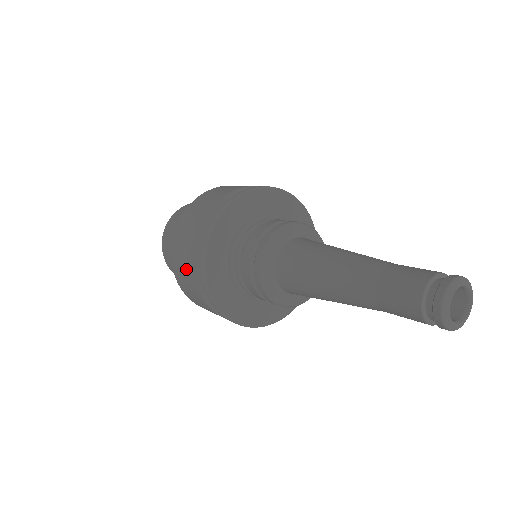
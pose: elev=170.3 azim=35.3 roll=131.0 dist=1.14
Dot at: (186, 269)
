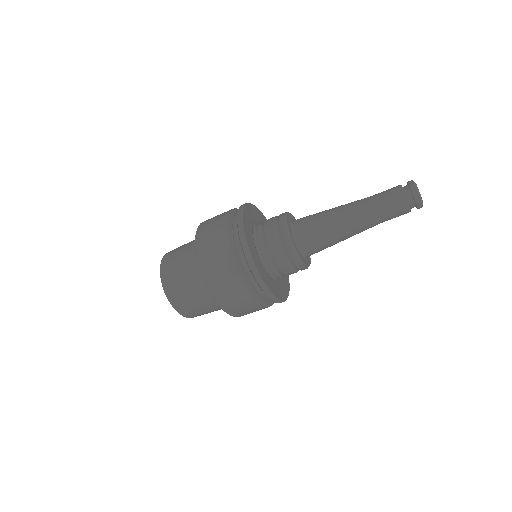
Dot at: (220, 216)
